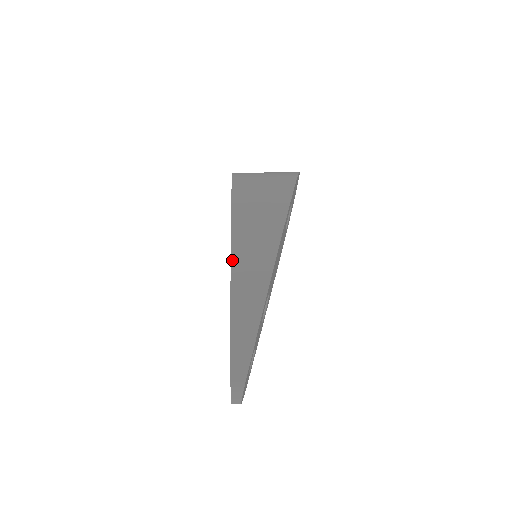
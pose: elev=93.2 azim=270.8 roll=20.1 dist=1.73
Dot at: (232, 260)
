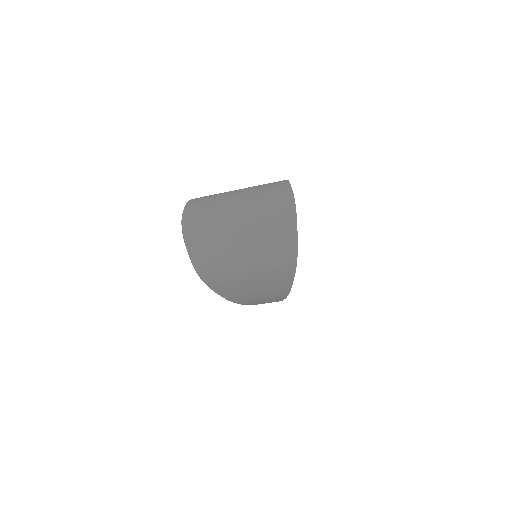
Dot at: occluded
